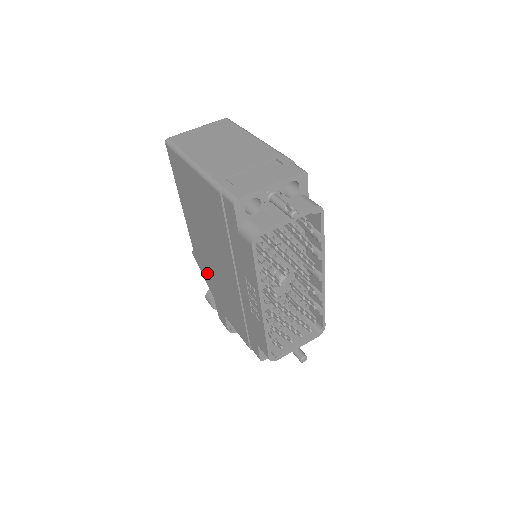
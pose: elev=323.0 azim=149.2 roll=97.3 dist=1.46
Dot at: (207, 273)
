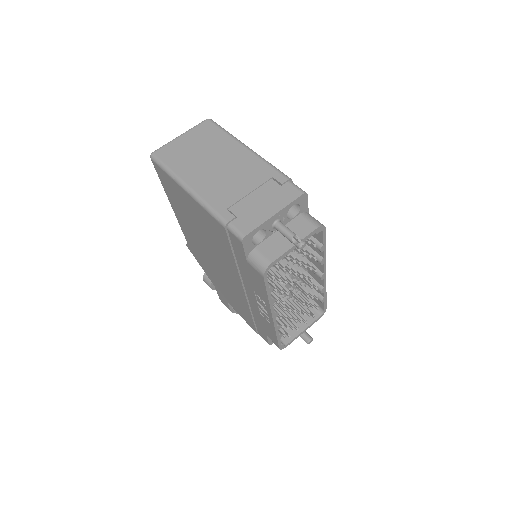
Dot at: (206, 267)
